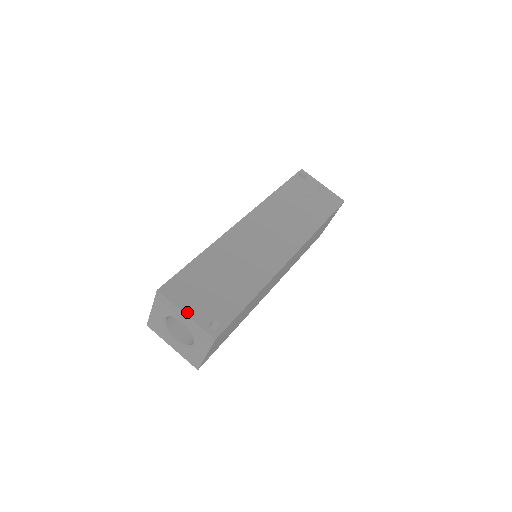
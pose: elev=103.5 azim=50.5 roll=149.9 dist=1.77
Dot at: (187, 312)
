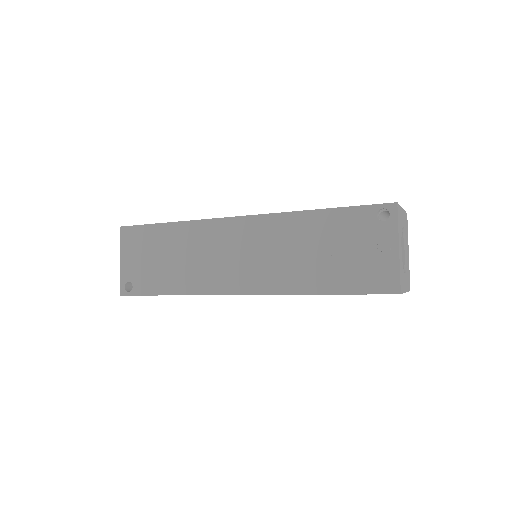
Dot at: (122, 260)
